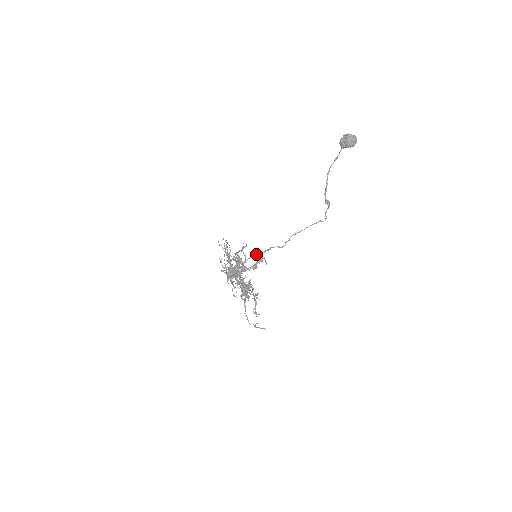
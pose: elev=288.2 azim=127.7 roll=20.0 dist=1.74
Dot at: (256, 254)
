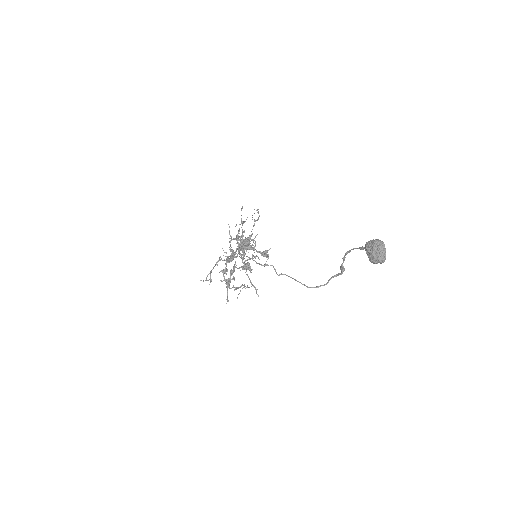
Dot at: occluded
